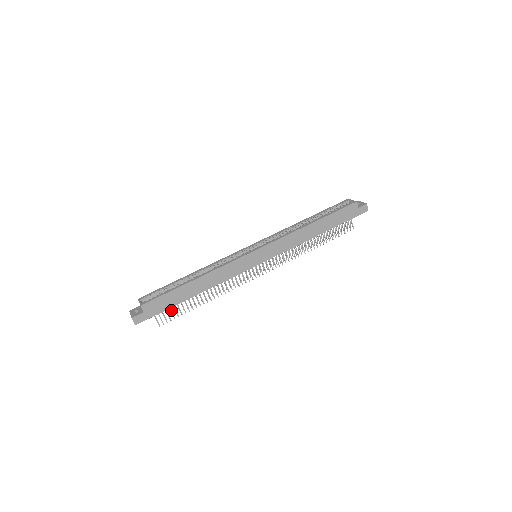
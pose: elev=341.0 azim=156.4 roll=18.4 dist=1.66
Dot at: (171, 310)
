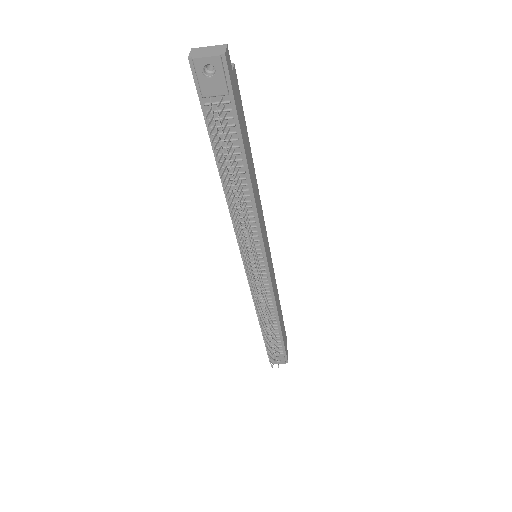
Dot at: (226, 136)
